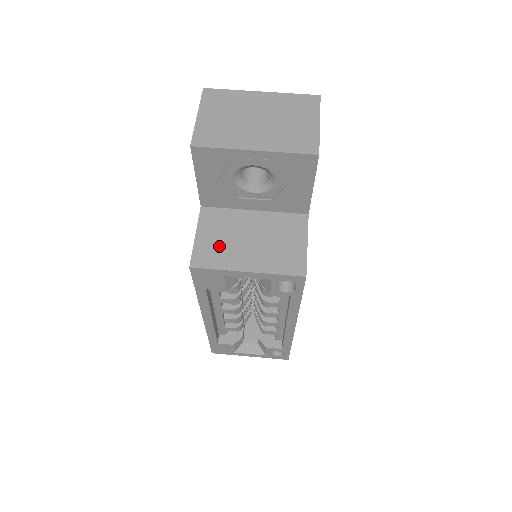
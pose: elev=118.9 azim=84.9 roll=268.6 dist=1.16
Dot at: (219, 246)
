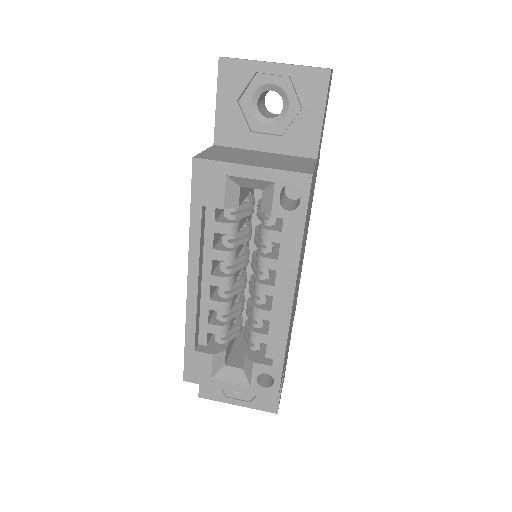
Dot at: (226, 156)
